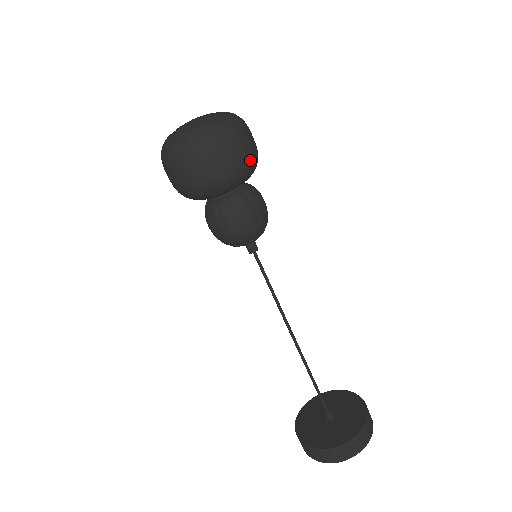
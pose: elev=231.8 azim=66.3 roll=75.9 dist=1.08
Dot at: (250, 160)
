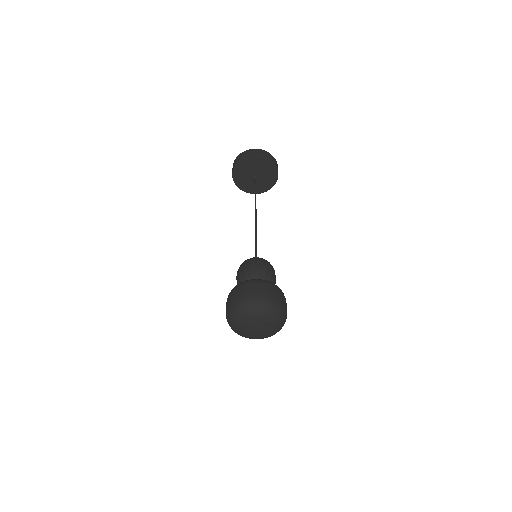
Dot at: occluded
